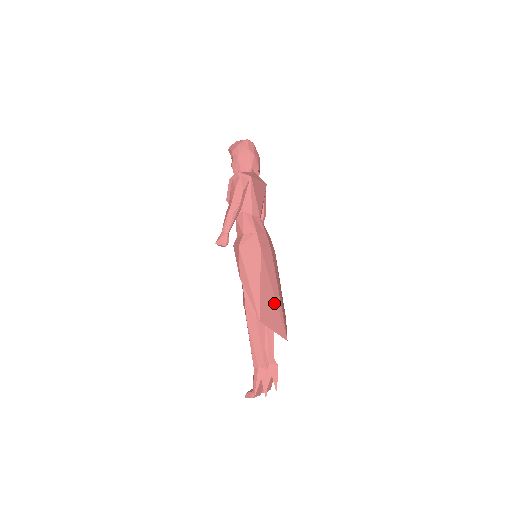
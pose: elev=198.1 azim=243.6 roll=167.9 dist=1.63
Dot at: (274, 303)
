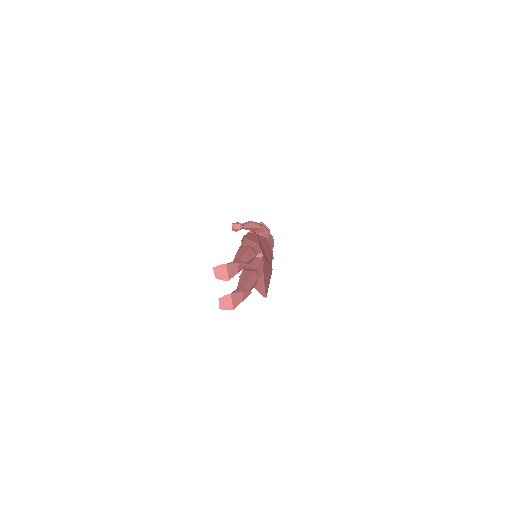
Dot at: (268, 253)
